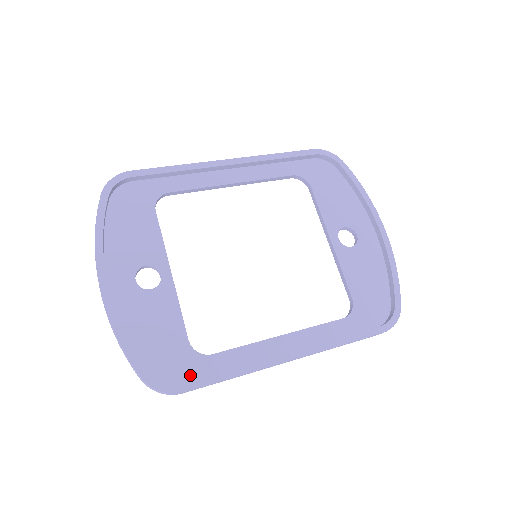
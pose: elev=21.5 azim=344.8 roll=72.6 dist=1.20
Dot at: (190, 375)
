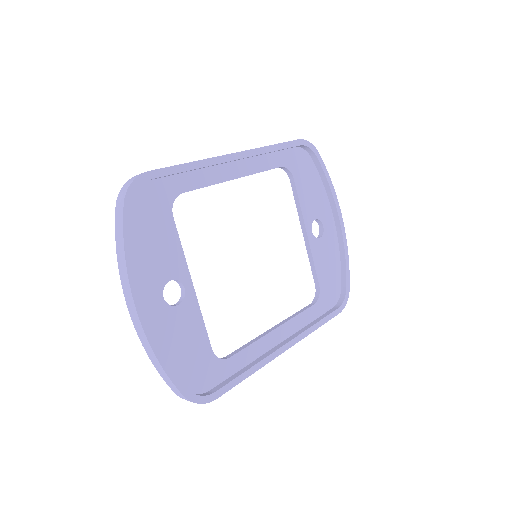
Dot at: (215, 380)
